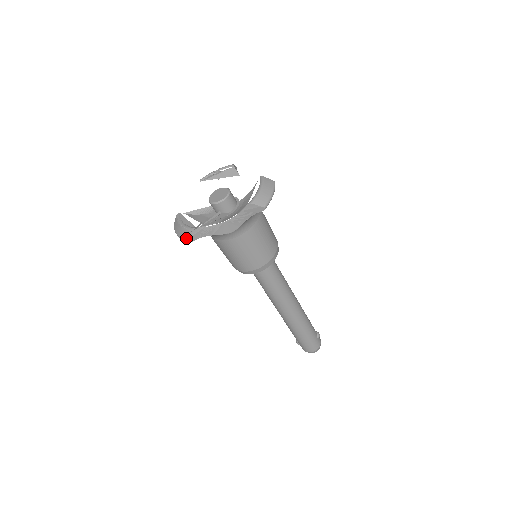
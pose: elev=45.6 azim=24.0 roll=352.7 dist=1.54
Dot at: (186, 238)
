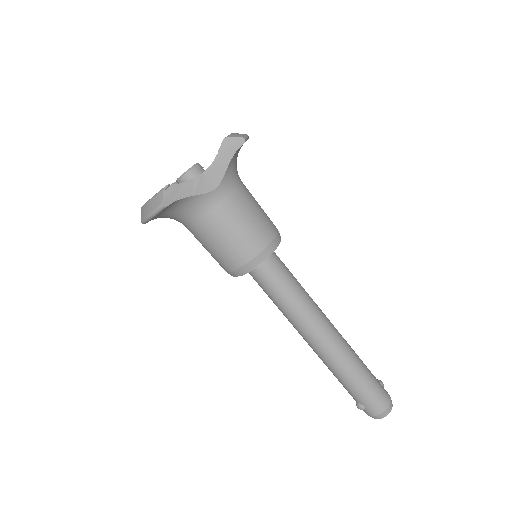
Dot at: (160, 202)
